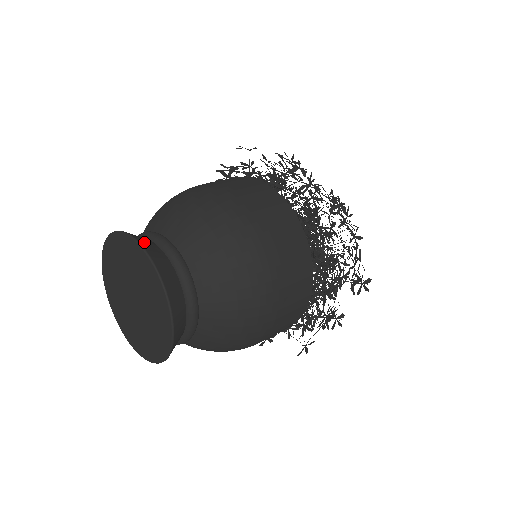
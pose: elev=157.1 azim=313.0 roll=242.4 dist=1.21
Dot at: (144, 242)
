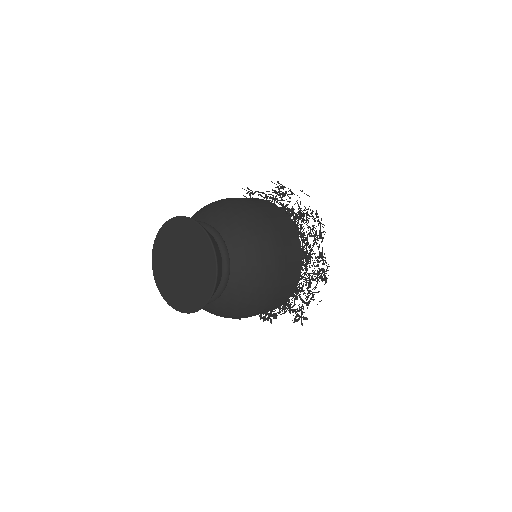
Dot at: (217, 252)
